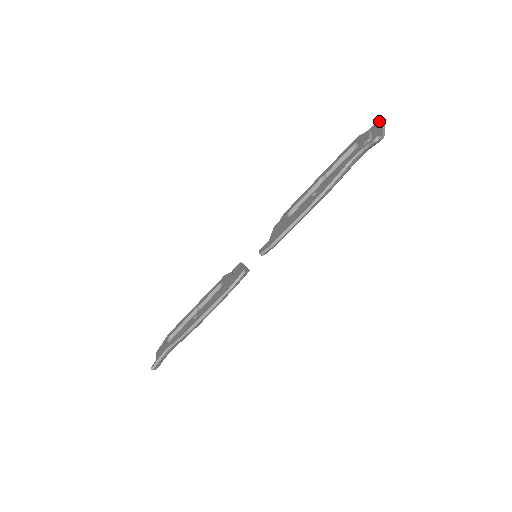
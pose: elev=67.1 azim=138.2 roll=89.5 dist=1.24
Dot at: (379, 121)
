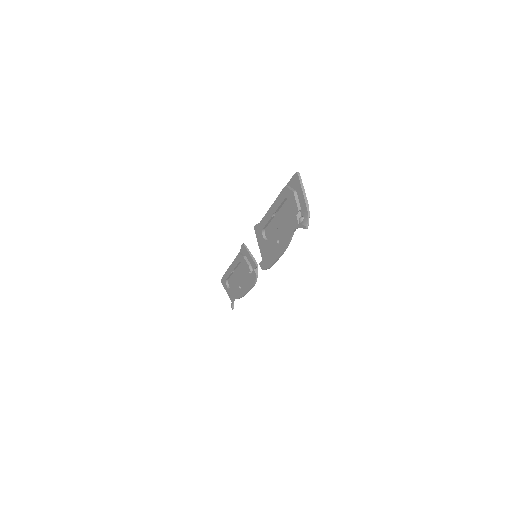
Dot at: (297, 178)
